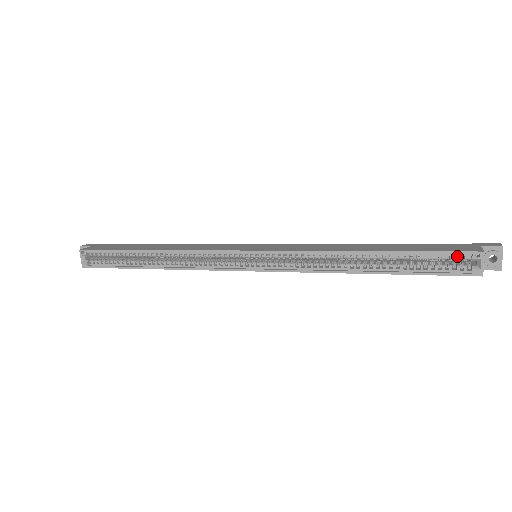
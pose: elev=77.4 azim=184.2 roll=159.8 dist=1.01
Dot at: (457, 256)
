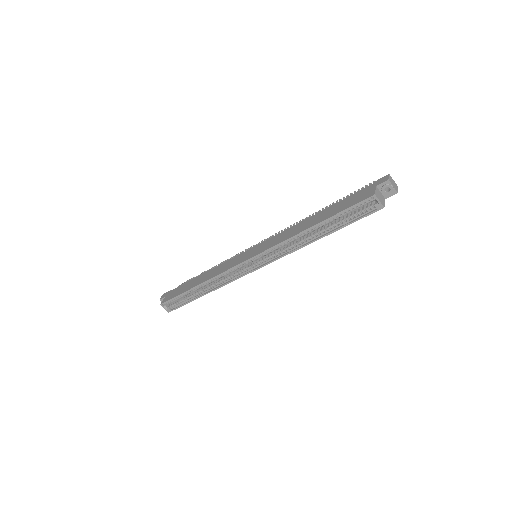
Dot at: (362, 204)
